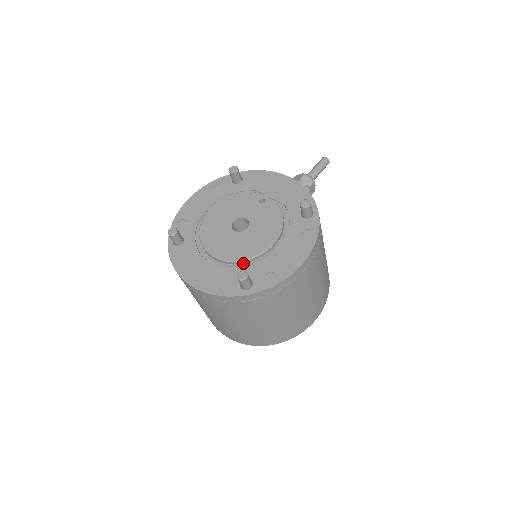
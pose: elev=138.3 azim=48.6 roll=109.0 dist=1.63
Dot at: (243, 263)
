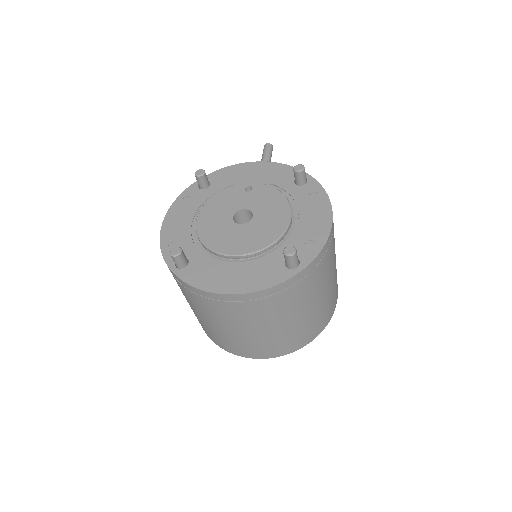
Dot at: (272, 248)
